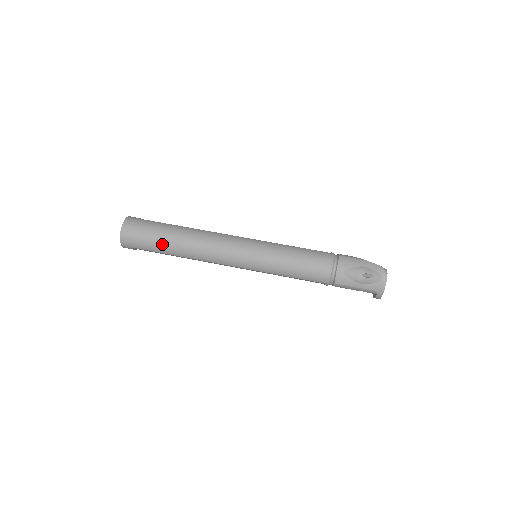
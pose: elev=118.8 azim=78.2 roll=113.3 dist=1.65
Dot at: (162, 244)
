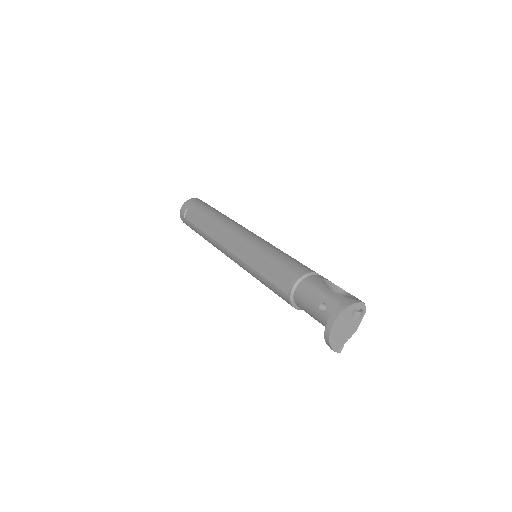
Dot at: (210, 210)
